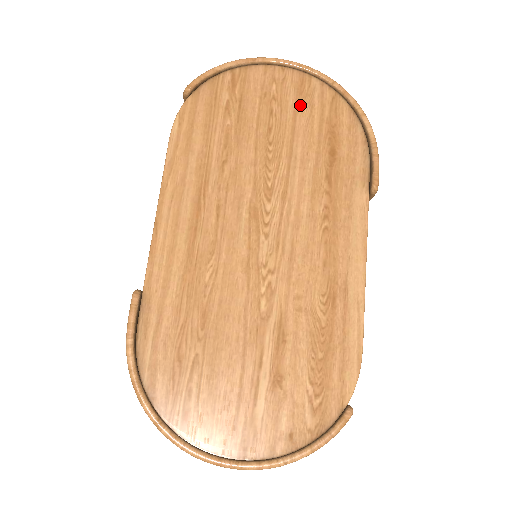
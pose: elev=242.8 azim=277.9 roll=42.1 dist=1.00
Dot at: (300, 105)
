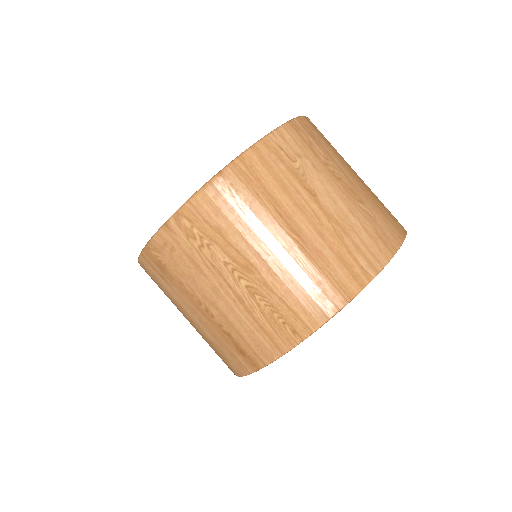
Dot at: occluded
